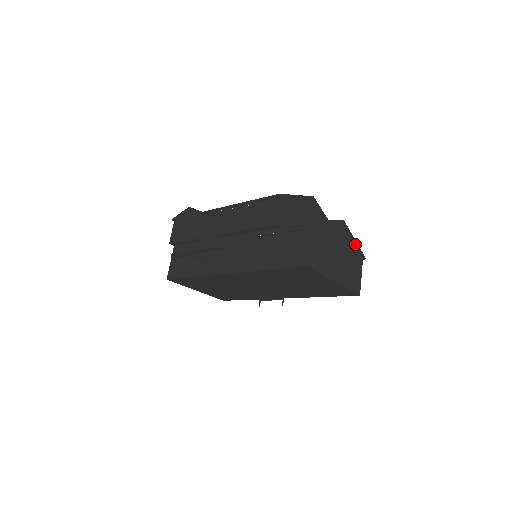
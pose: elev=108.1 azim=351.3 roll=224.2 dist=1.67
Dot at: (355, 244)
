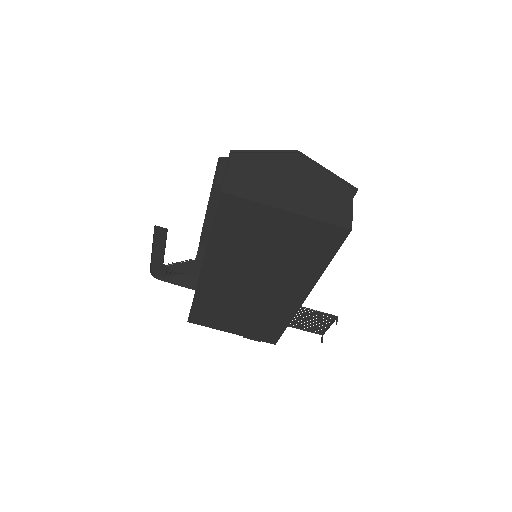
Dot at: (331, 175)
